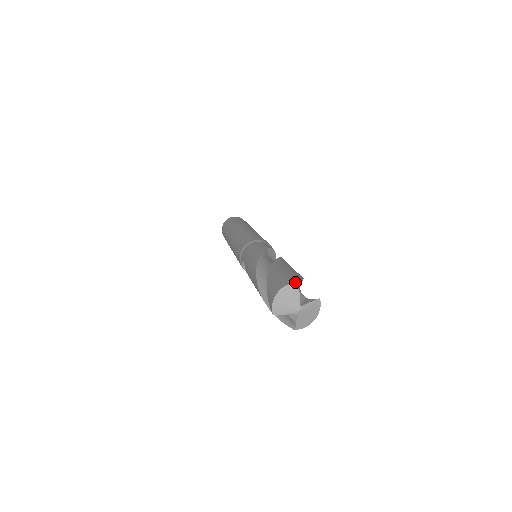
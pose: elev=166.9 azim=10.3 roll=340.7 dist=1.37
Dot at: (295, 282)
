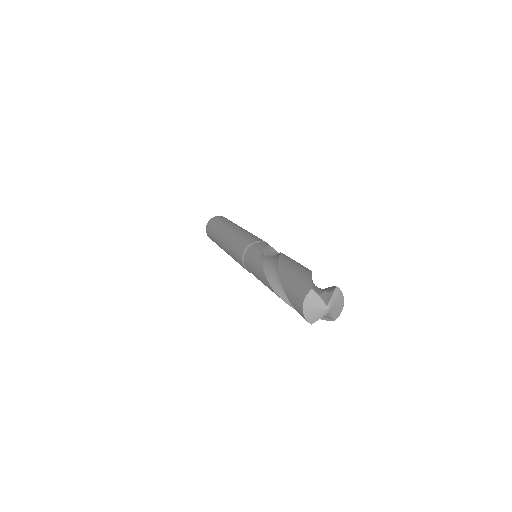
Dot at: (310, 290)
